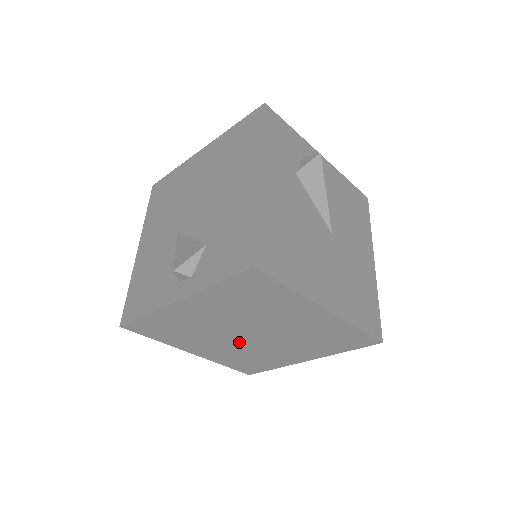
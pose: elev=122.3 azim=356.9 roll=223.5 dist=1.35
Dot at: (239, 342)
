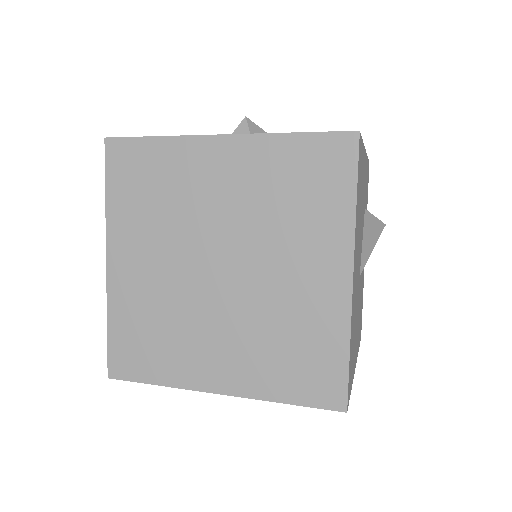
Dot at: (188, 276)
